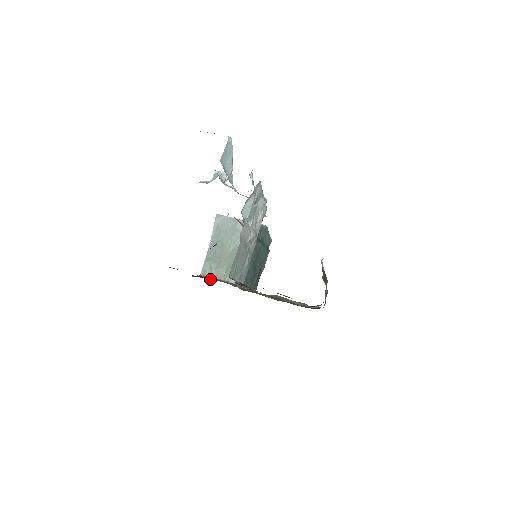
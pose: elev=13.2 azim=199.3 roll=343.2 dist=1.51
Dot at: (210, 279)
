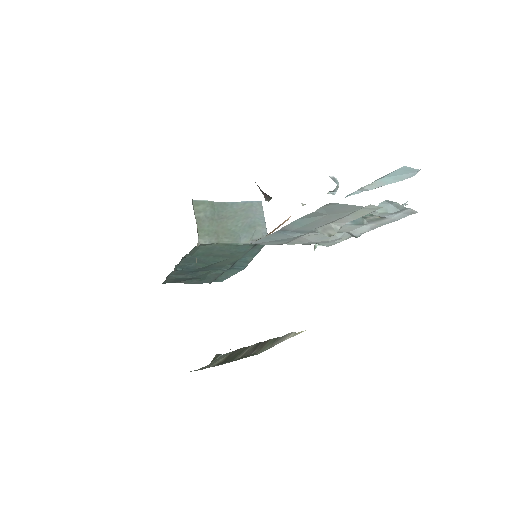
Dot at: occluded
